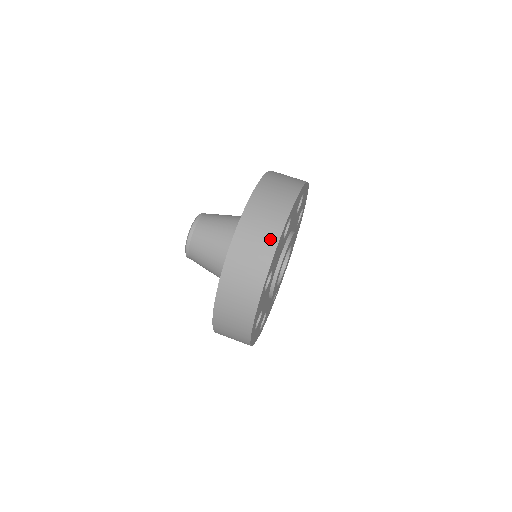
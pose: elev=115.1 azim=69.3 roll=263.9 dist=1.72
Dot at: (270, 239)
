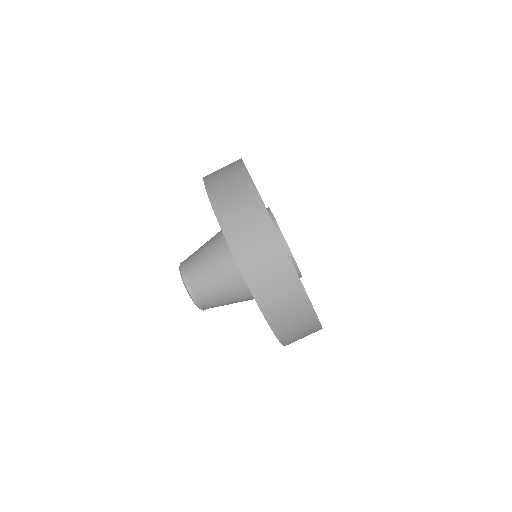
Dot at: (249, 195)
